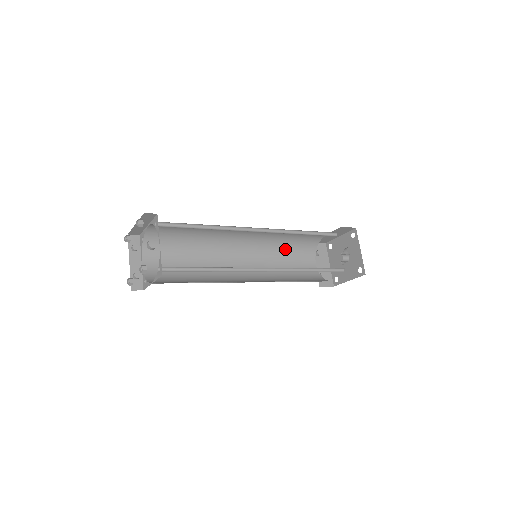
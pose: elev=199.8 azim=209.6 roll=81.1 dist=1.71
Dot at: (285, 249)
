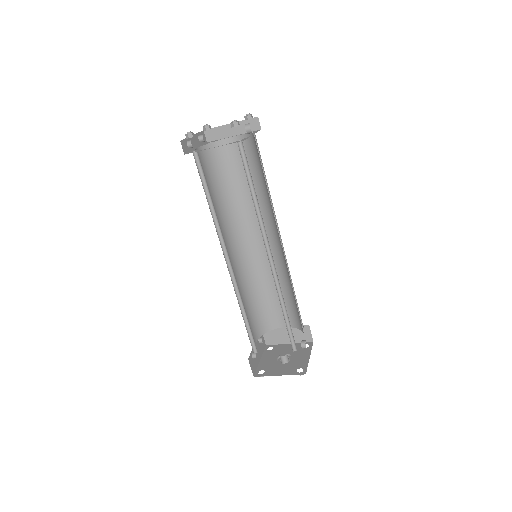
Dot at: (253, 298)
